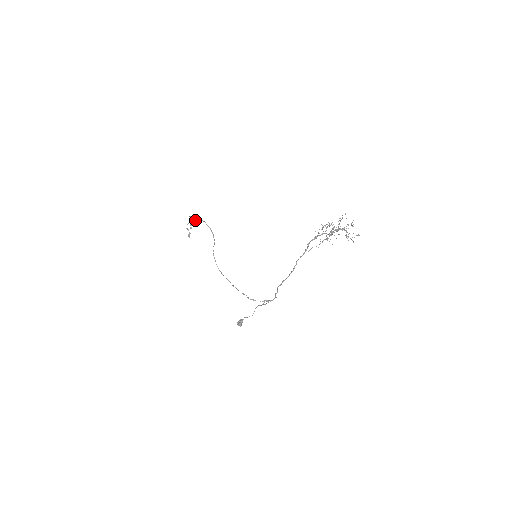
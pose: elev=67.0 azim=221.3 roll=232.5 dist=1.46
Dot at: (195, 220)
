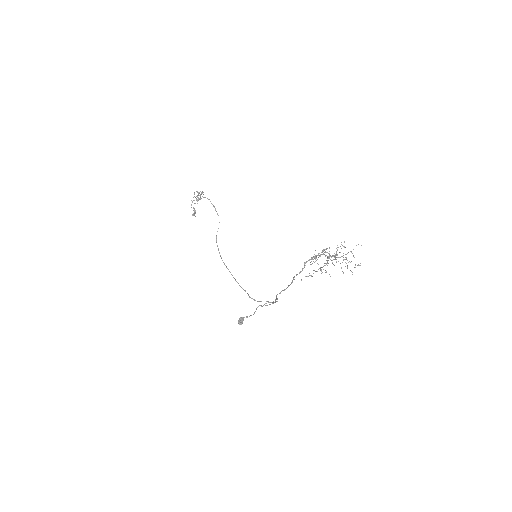
Dot at: (200, 197)
